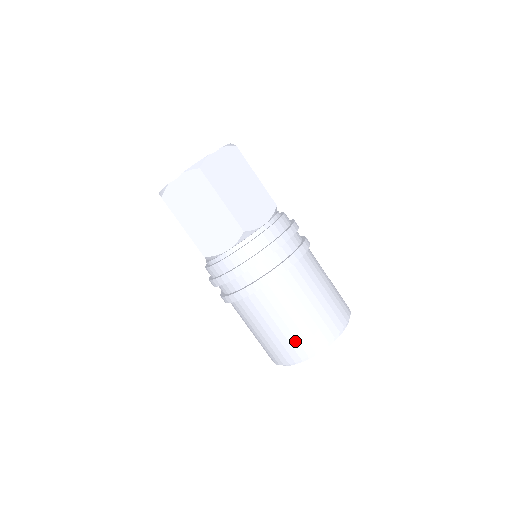
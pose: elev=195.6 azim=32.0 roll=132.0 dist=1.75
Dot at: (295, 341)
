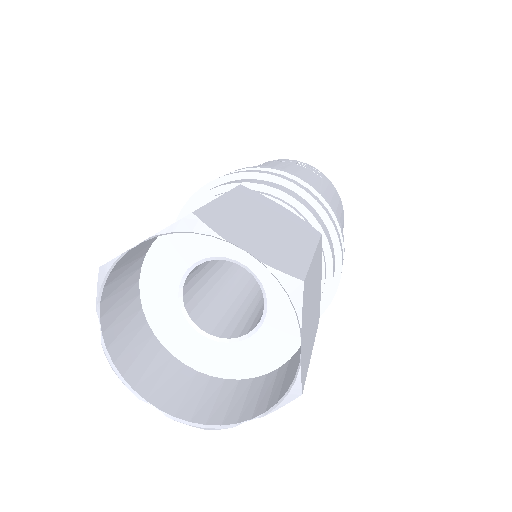
Dot at: occluded
